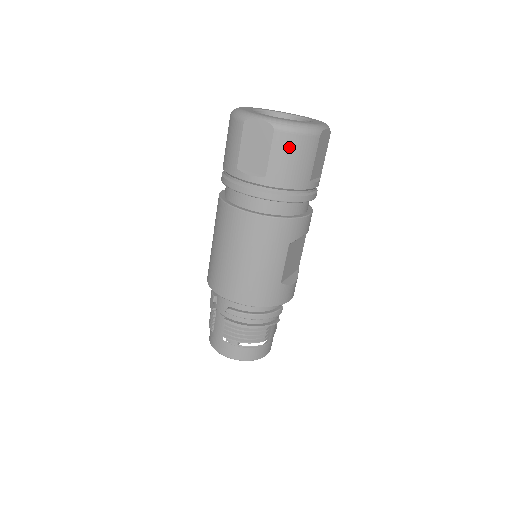
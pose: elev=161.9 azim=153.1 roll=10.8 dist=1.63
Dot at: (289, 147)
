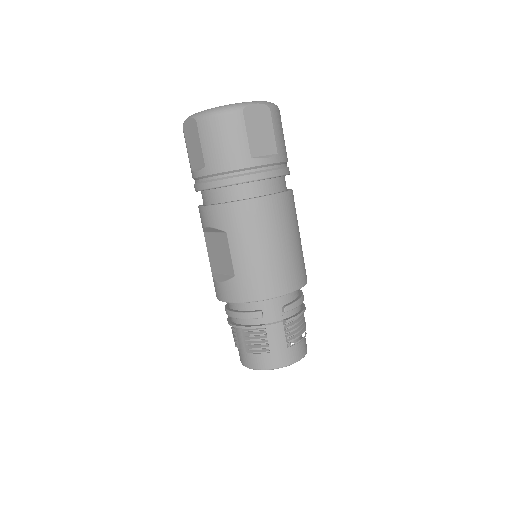
Dot at: (279, 123)
